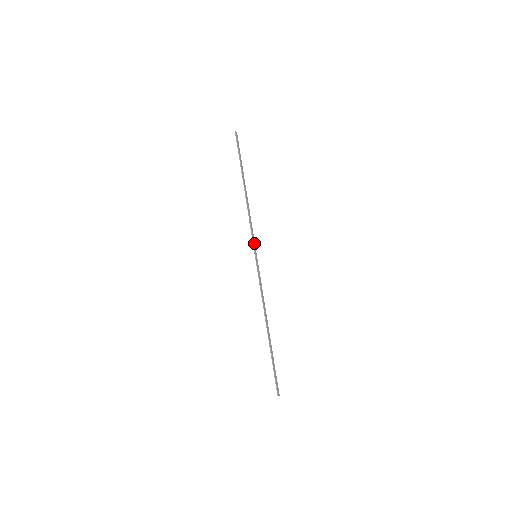
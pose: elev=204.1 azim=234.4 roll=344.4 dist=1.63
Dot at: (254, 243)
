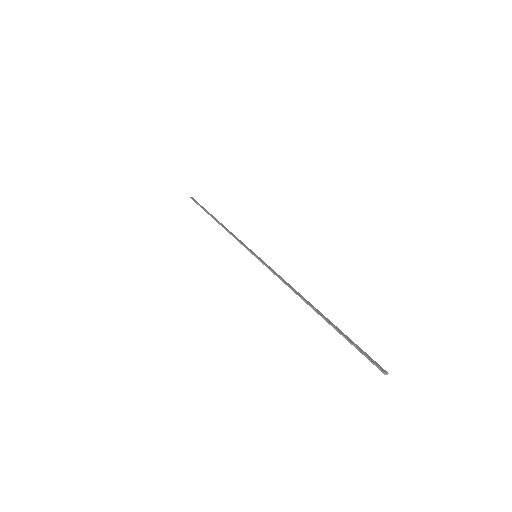
Dot at: (248, 248)
